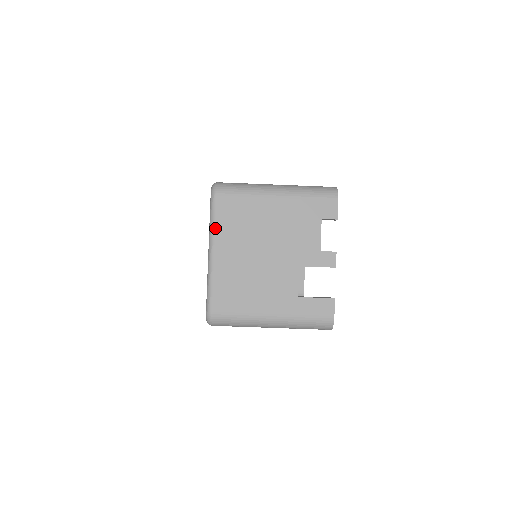
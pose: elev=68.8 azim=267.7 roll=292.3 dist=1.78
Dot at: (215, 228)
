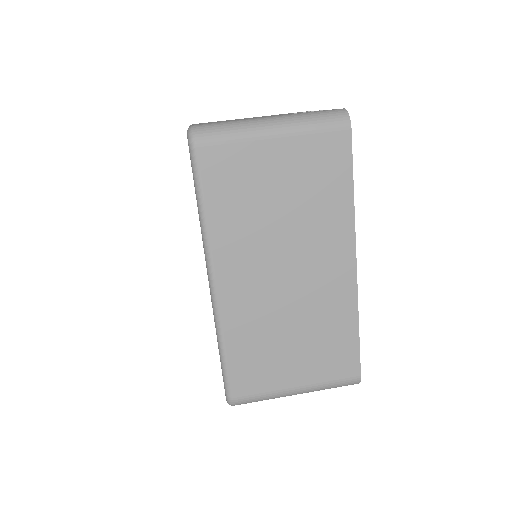
Dot at: occluded
